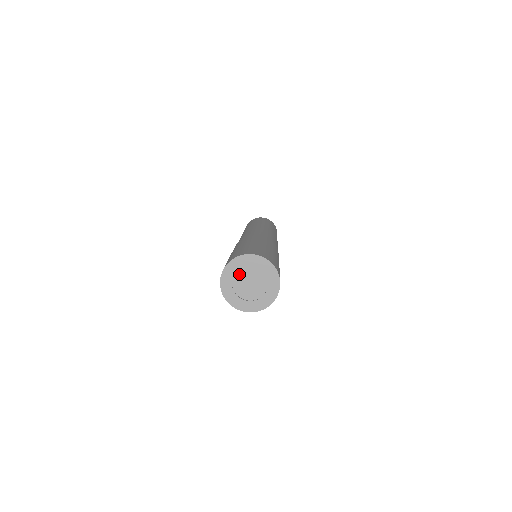
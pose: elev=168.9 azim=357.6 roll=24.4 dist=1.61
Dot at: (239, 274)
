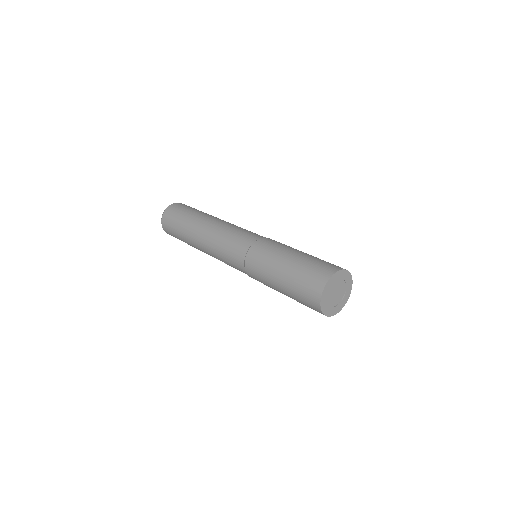
Dot at: (338, 282)
